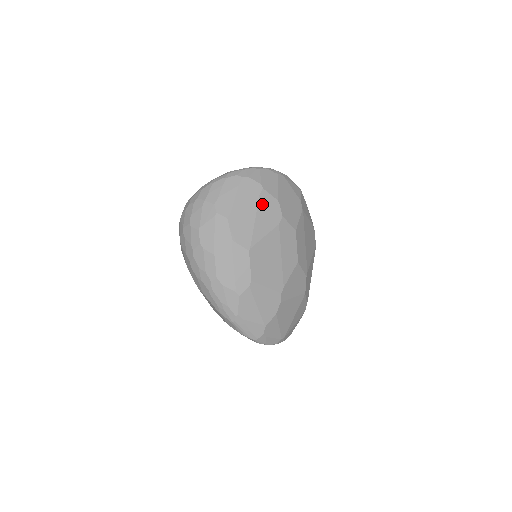
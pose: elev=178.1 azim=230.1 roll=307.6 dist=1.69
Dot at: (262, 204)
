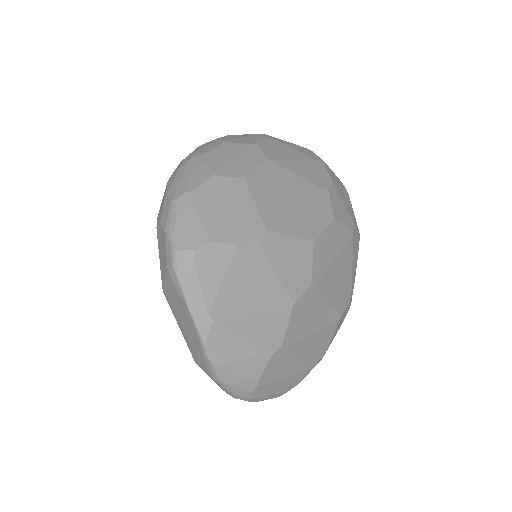
Dot at: (313, 165)
